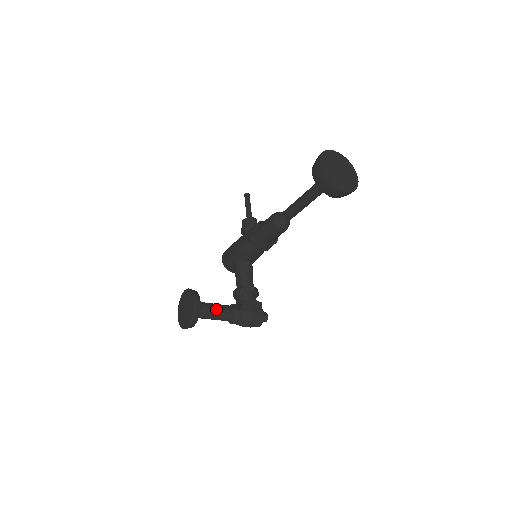
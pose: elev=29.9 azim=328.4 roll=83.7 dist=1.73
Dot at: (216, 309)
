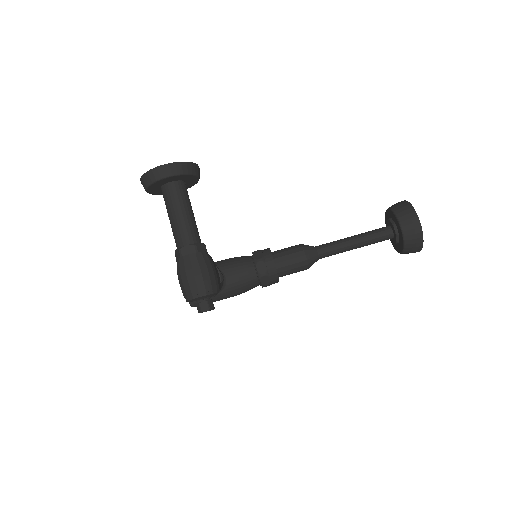
Dot at: occluded
